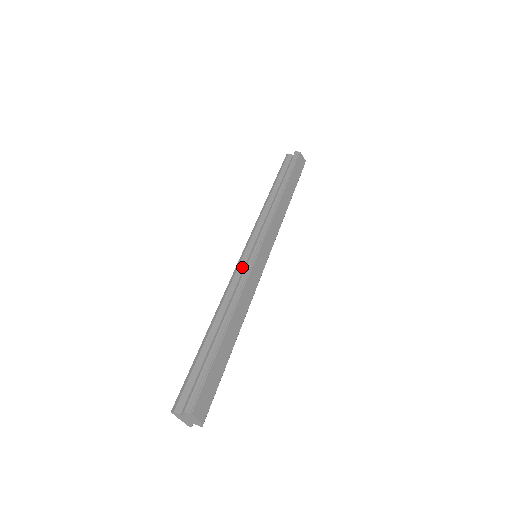
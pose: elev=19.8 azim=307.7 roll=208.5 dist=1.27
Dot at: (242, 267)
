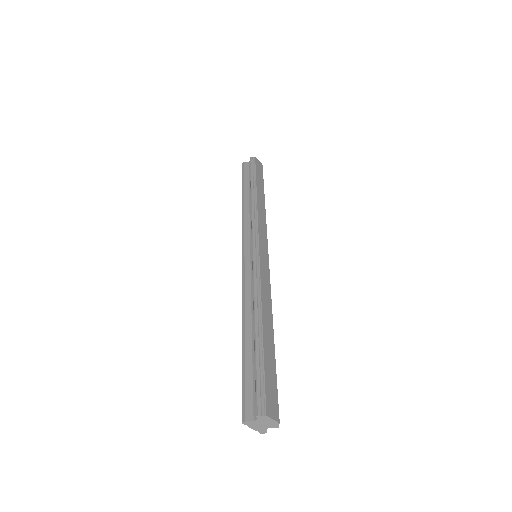
Dot at: (248, 268)
